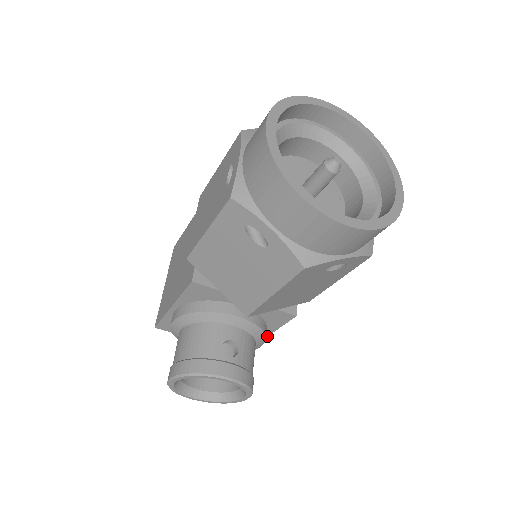
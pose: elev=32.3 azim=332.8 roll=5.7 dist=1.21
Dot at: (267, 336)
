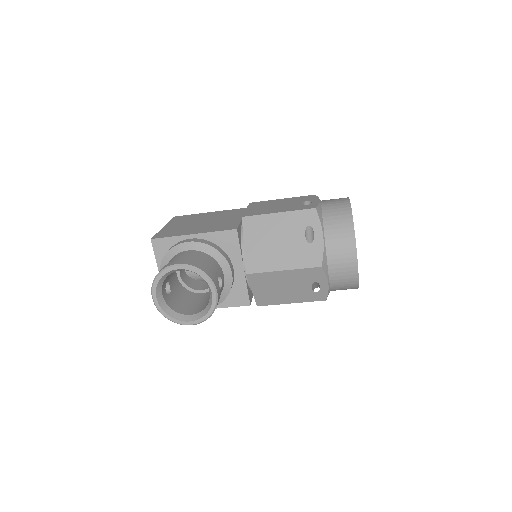
Dot at: occluded
